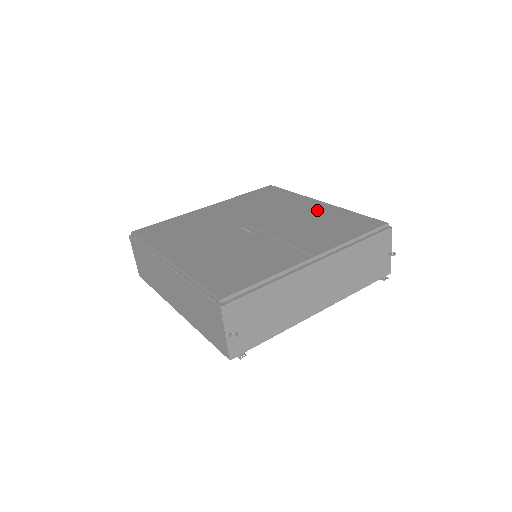
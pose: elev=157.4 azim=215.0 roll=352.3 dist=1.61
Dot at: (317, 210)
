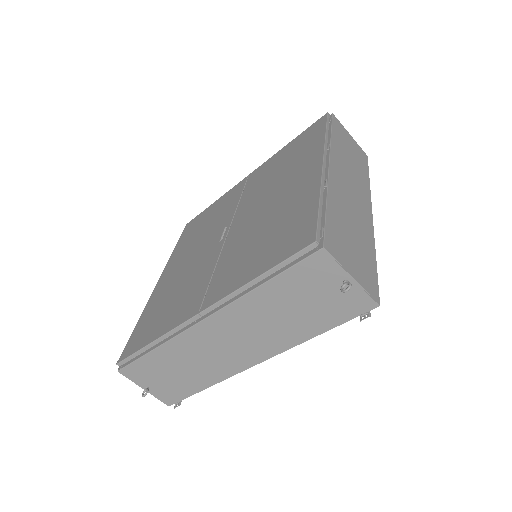
Dot at: (296, 190)
